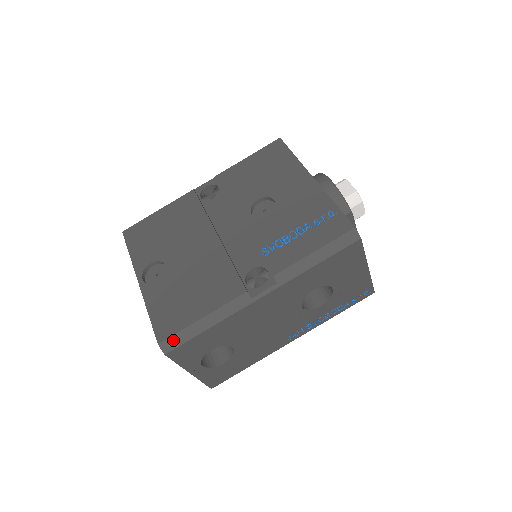
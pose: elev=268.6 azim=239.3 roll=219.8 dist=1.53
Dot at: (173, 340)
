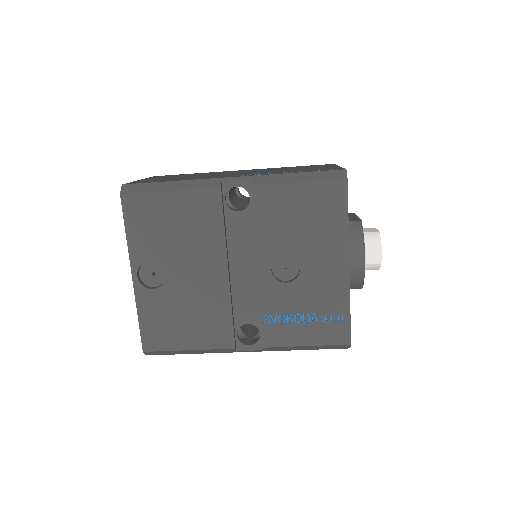
Dot at: (157, 353)
